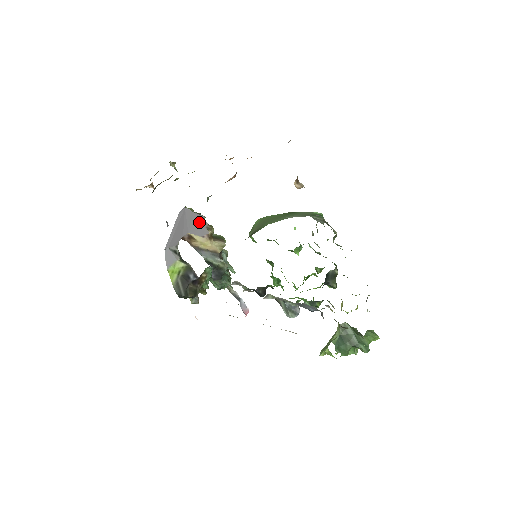
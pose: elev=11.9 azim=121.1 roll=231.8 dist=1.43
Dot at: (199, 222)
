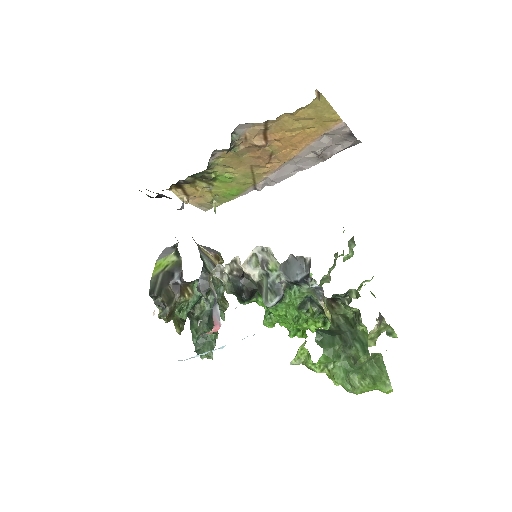
Dot at: occluded
